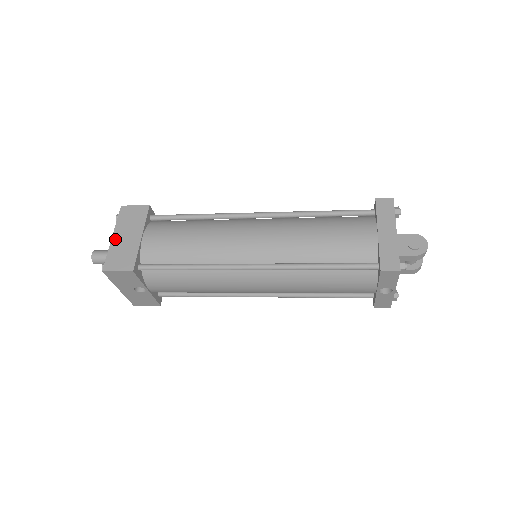
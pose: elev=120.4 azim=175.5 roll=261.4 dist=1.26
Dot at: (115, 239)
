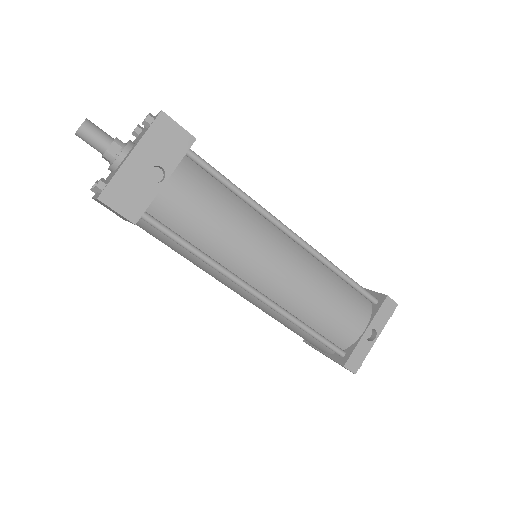
Dot at: occluded
